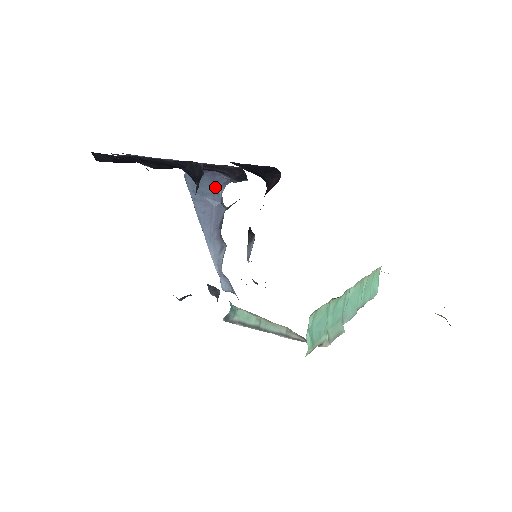
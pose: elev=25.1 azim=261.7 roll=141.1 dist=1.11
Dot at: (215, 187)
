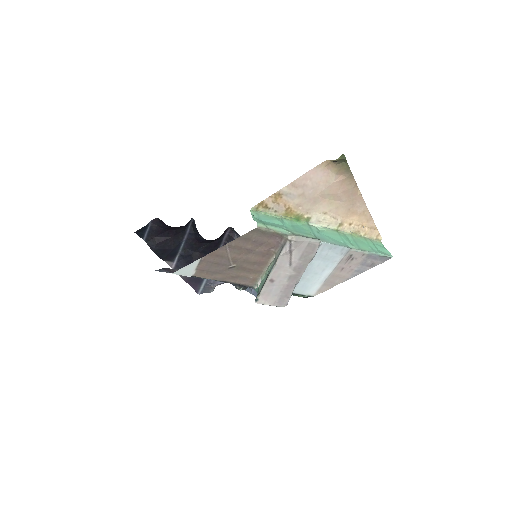
Dot at: occluded
